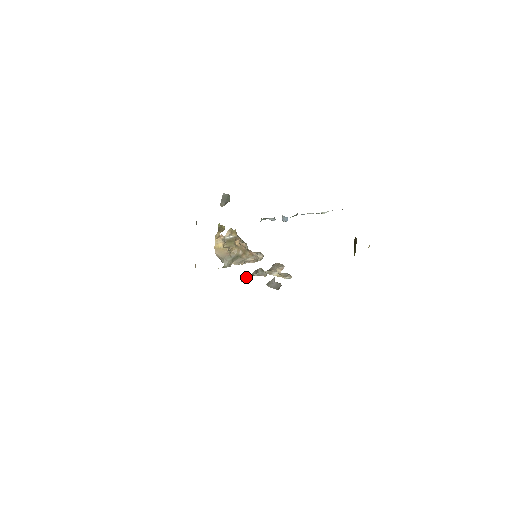
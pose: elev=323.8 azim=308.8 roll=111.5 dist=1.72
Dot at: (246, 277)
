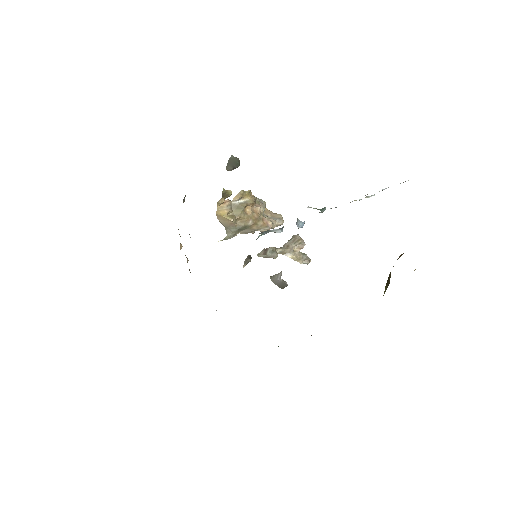
Dot at: (247, 262)
